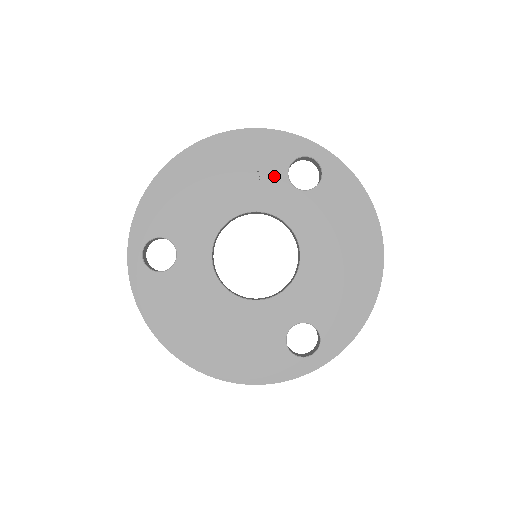
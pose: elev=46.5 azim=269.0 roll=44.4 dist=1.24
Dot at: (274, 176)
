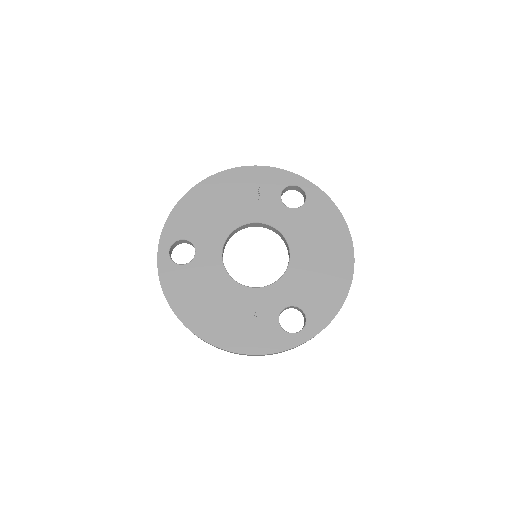
Dot at: (270, 198)
